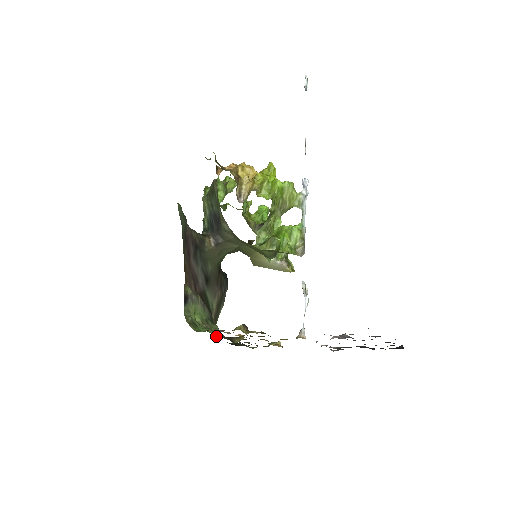
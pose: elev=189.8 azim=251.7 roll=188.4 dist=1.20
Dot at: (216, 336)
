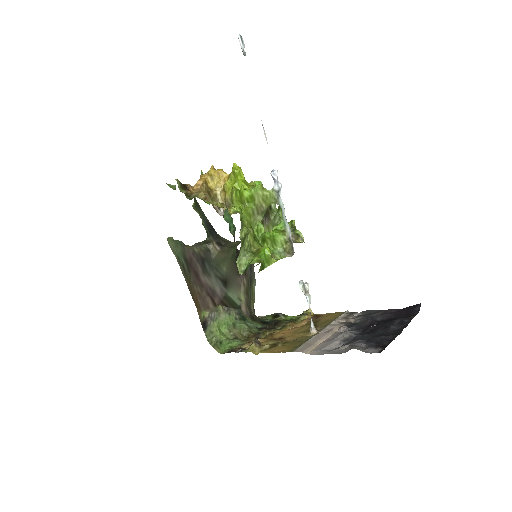
Dot at: (245, 336)
